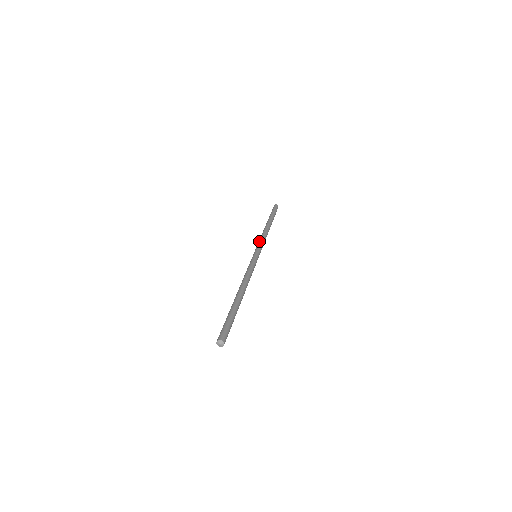
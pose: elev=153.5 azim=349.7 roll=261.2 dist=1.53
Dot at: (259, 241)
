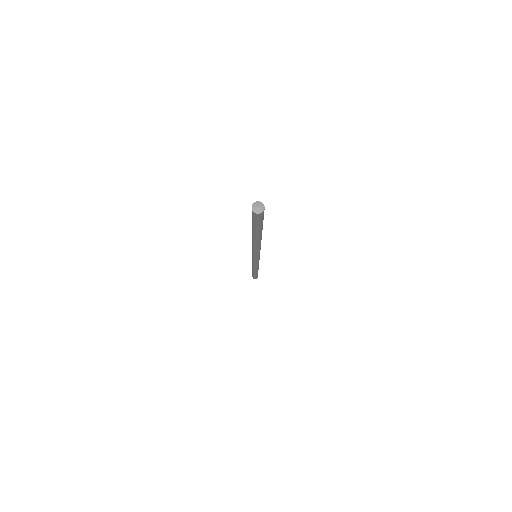
Dot at: occluded
